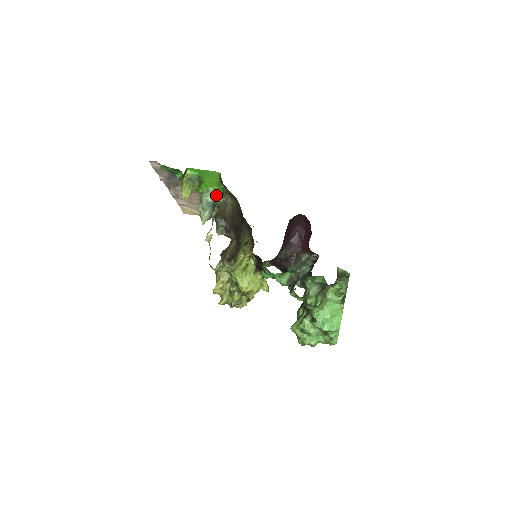
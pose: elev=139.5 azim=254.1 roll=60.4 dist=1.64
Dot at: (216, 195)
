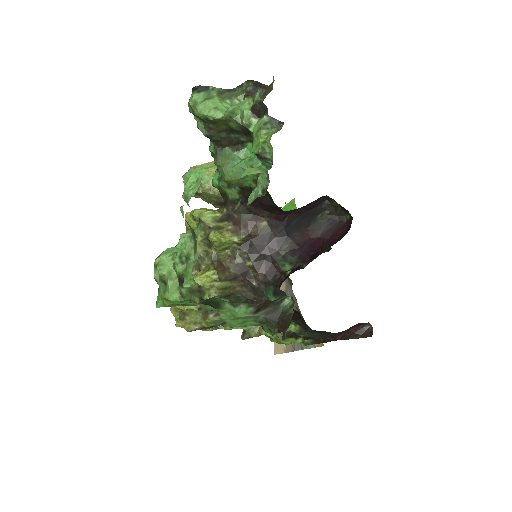
Dot at: occluded
